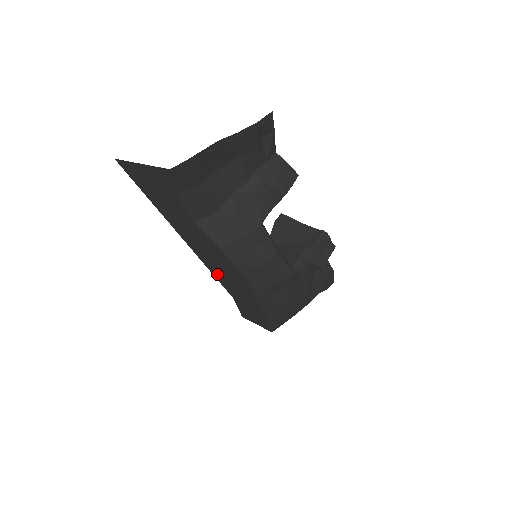
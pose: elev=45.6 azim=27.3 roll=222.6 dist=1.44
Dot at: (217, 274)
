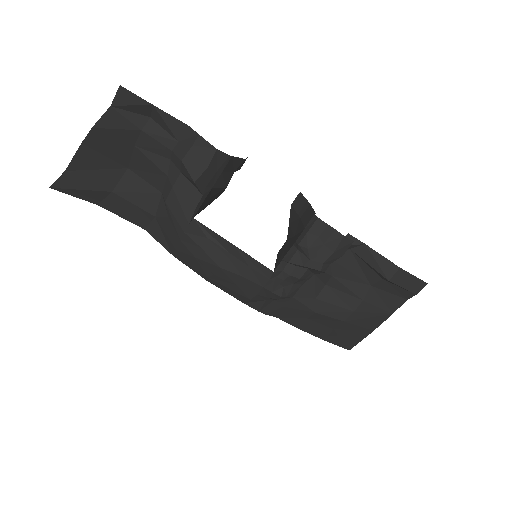
Dot at: occluded
